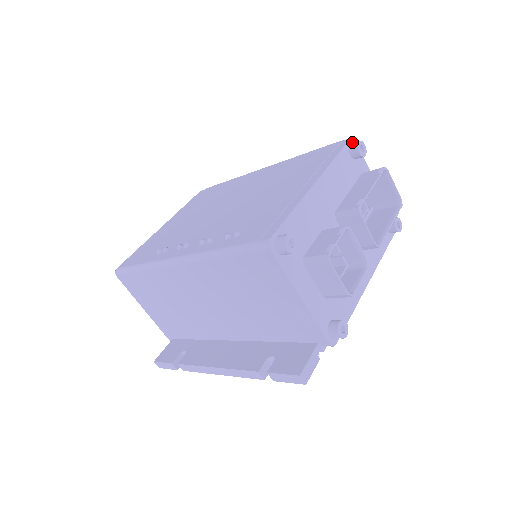
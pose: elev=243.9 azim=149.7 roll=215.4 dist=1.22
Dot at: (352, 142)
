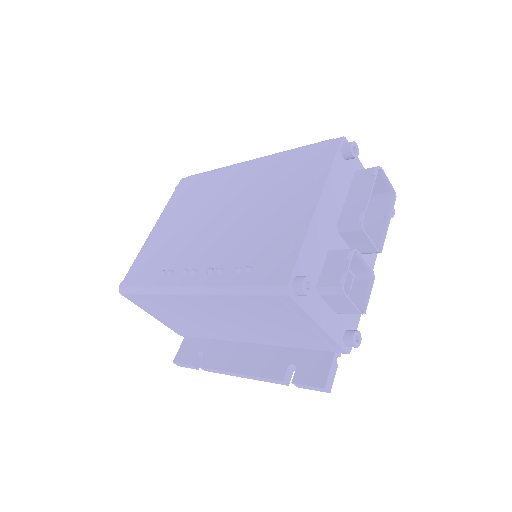
Dot at: (343, 142)
